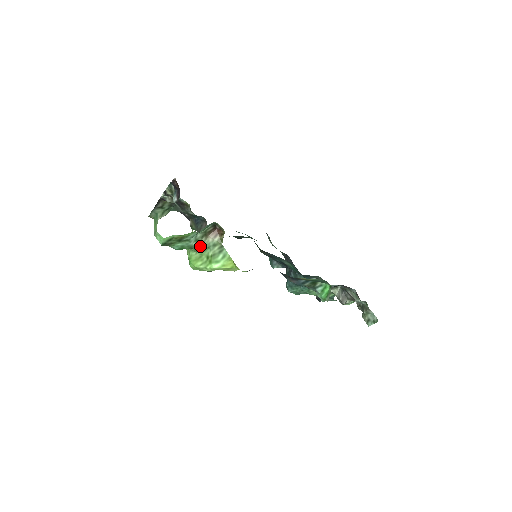
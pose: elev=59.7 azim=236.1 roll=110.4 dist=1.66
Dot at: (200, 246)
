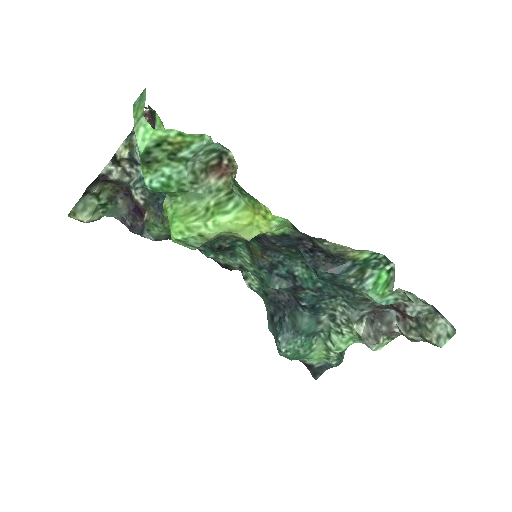
Dot at: (195, 188)
